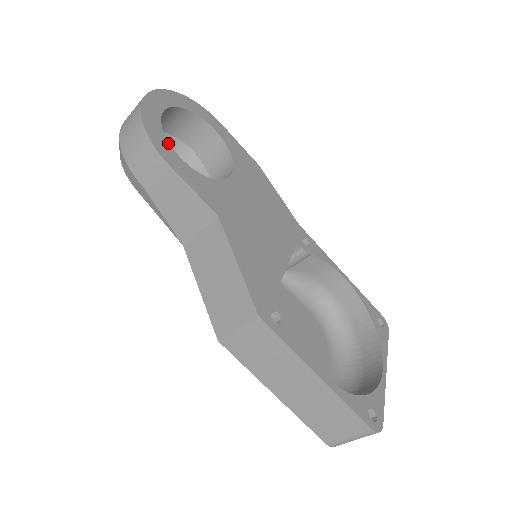
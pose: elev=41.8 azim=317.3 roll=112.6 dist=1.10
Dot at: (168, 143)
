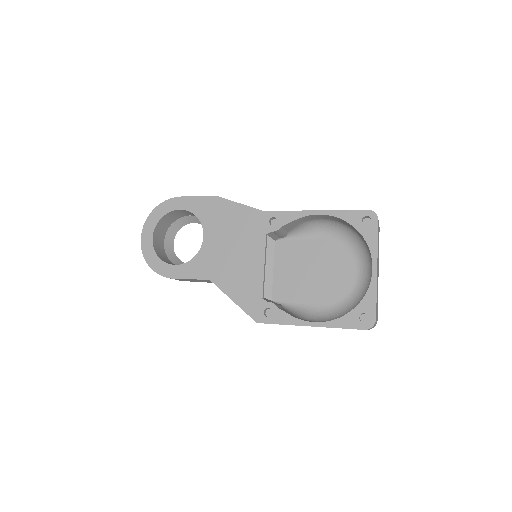
Dot at: (165, 263)
